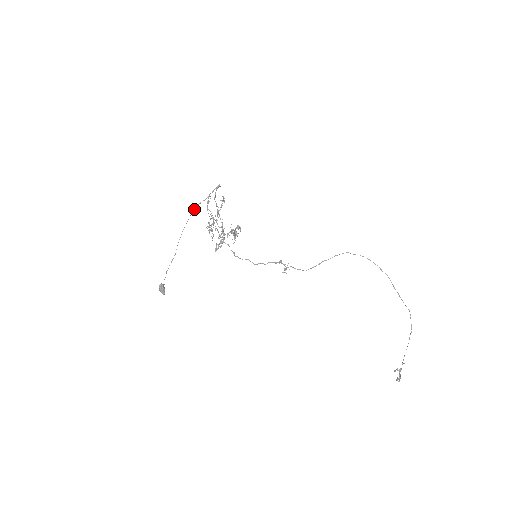
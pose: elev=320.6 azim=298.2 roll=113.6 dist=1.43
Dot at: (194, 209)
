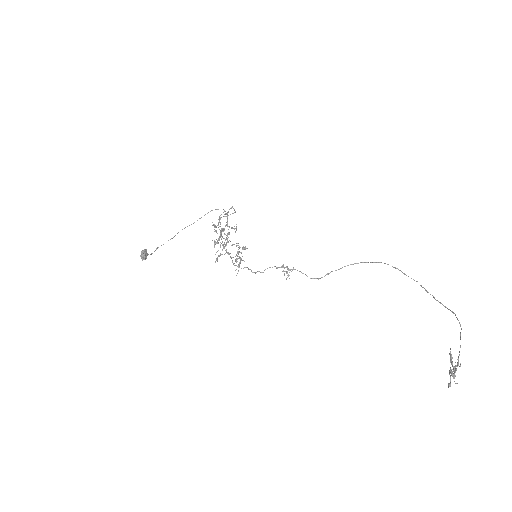
Dot at: (205, 214)
